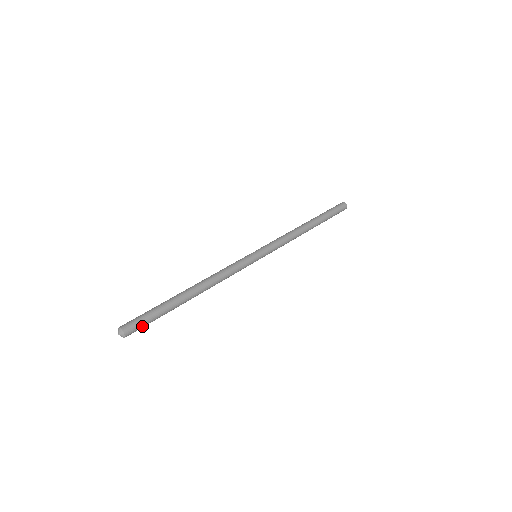
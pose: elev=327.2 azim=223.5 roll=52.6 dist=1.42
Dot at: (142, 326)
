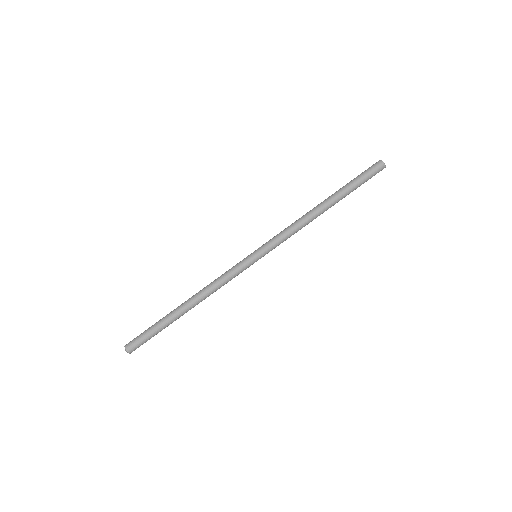
Dot at: (142, 342)
